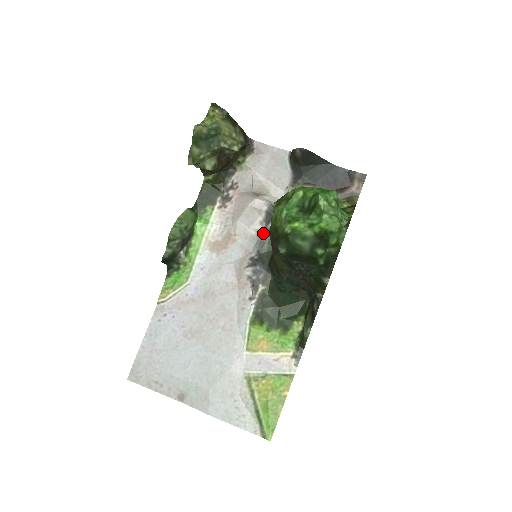
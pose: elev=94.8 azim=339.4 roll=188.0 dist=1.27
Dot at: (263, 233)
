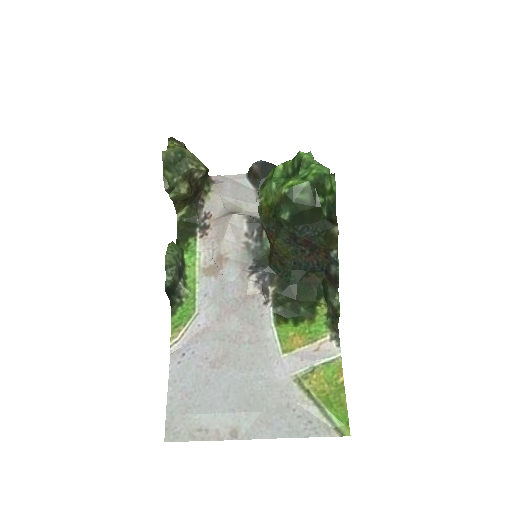
Dot at: (251, 243)
